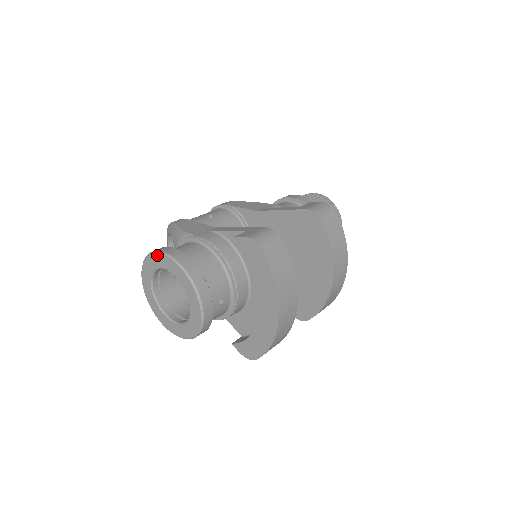
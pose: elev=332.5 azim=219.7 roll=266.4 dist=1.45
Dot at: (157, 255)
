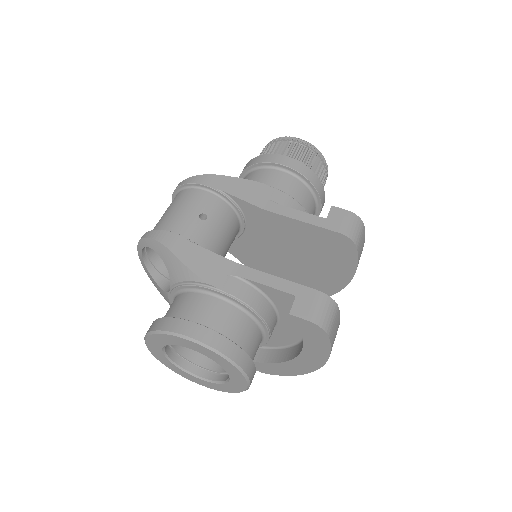
Dot at: (190, 342)
